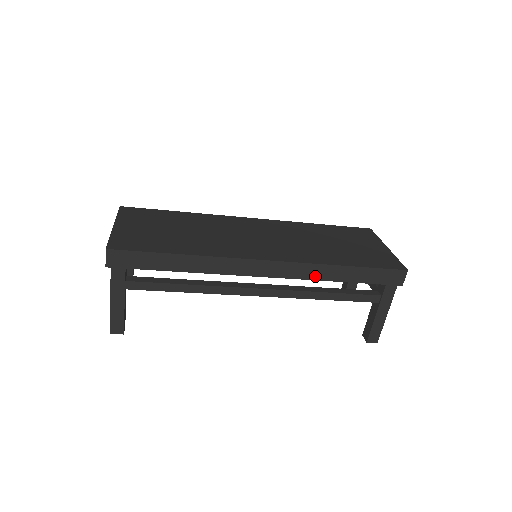
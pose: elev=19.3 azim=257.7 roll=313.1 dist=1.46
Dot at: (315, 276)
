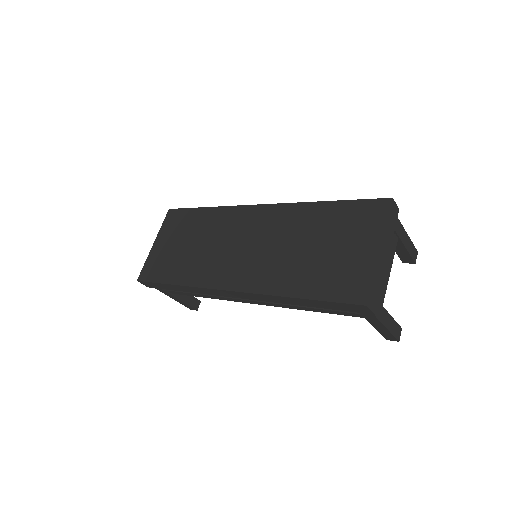
Dot at: (276, 301)
